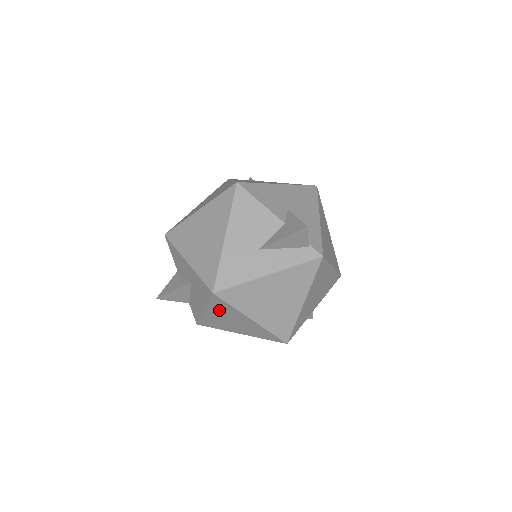
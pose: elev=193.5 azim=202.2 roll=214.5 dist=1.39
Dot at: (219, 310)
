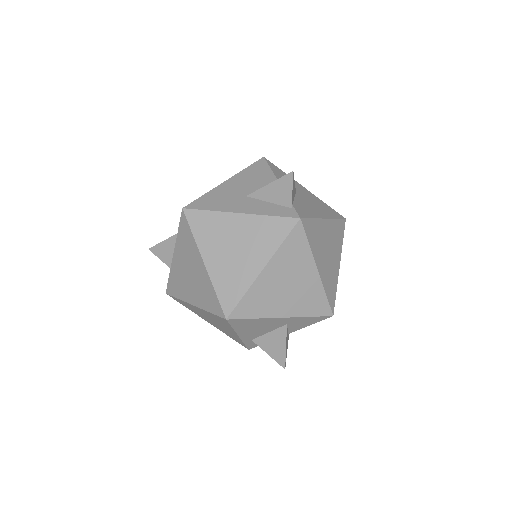
Dot at: (183, 248)
